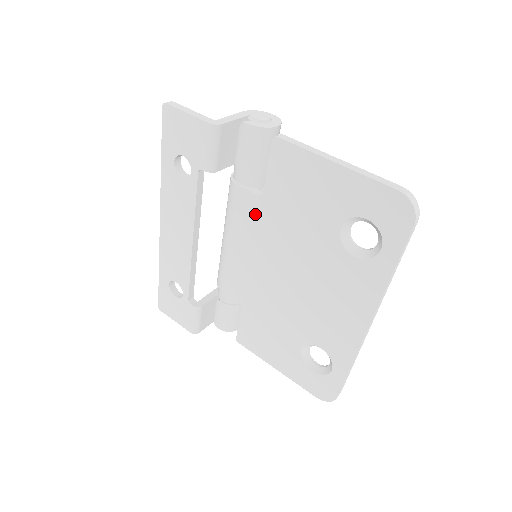
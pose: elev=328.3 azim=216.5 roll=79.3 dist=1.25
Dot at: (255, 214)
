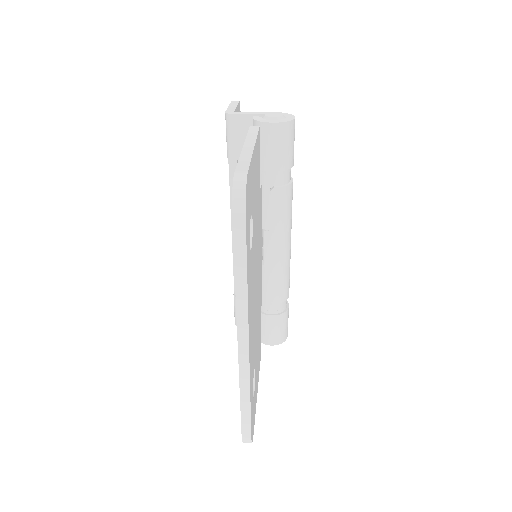
Dot at: occluded
